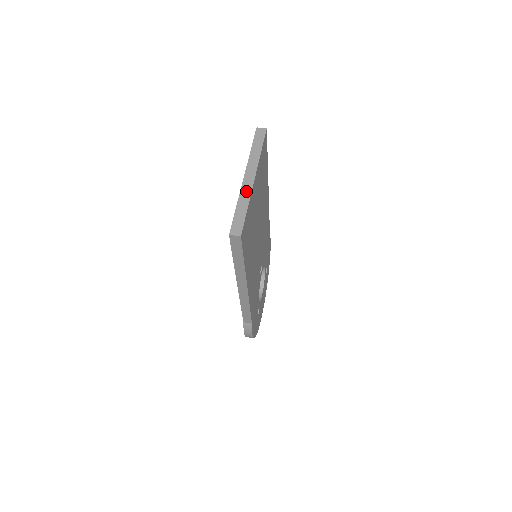
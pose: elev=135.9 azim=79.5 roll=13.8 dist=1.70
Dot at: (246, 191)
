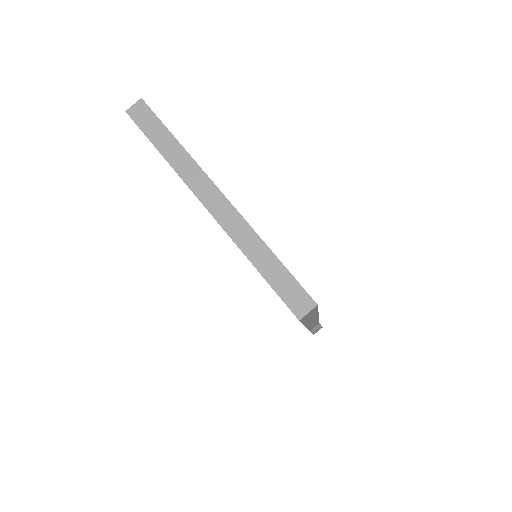
Dot at: (237, 227)
